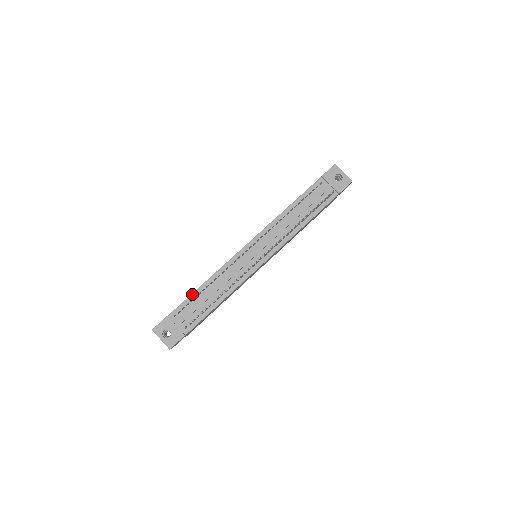
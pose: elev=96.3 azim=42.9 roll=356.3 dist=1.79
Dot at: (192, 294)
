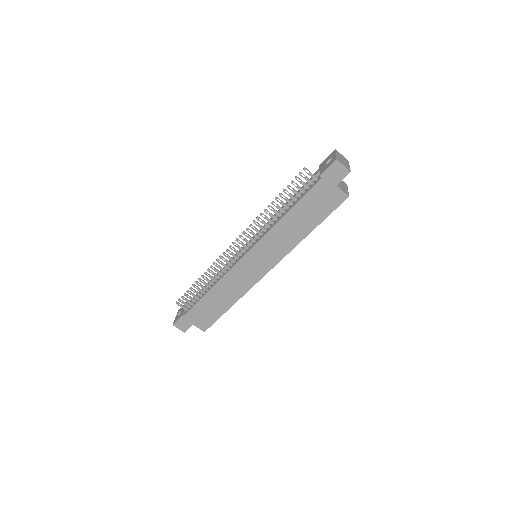
Dot at: occluded
